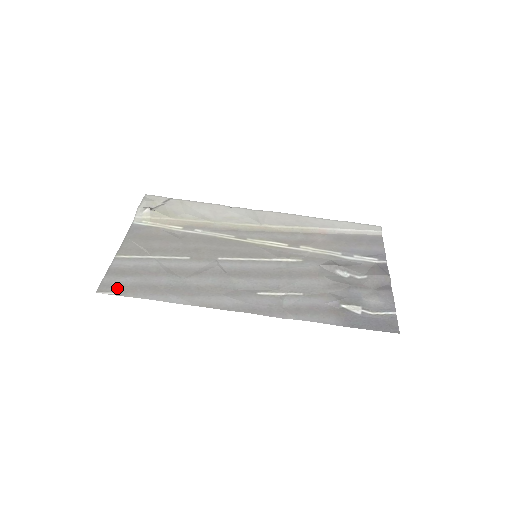
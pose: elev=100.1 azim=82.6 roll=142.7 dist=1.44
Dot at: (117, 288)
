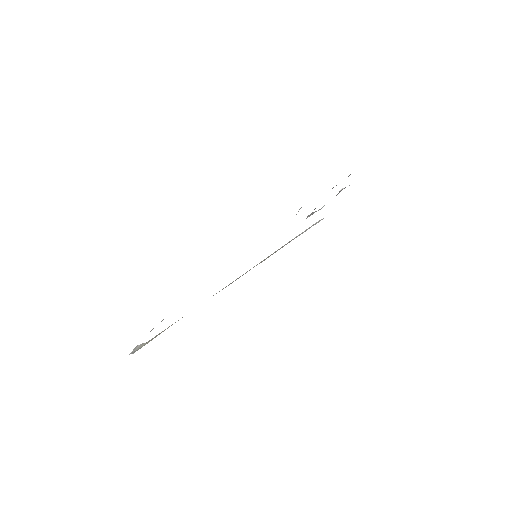
Dot at: occluded
